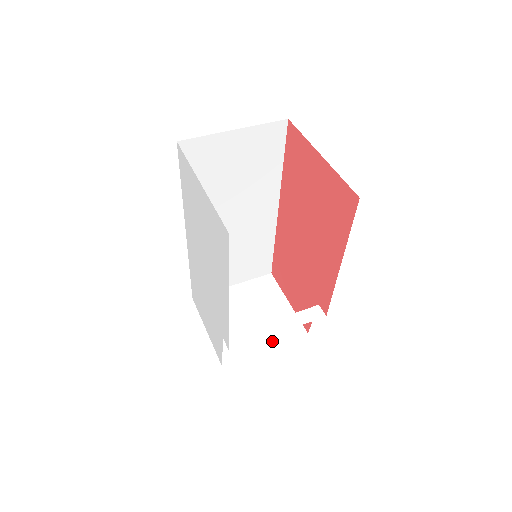
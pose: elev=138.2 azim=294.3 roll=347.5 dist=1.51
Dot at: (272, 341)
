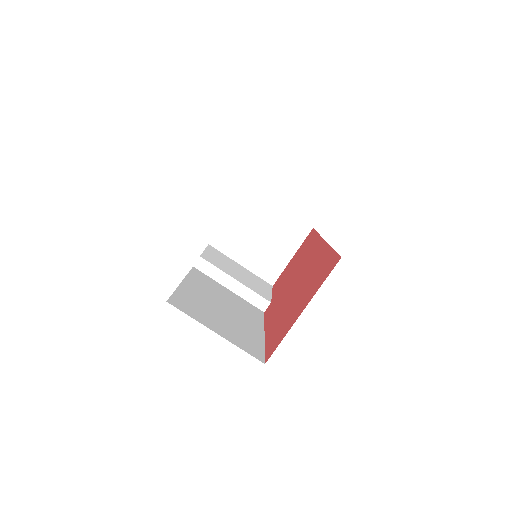
Dot at: (250, 265)
